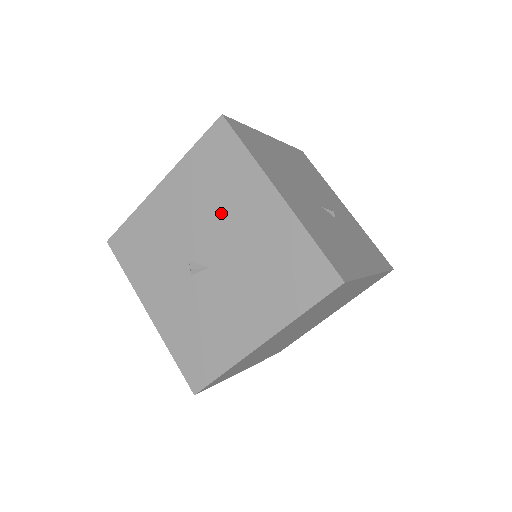
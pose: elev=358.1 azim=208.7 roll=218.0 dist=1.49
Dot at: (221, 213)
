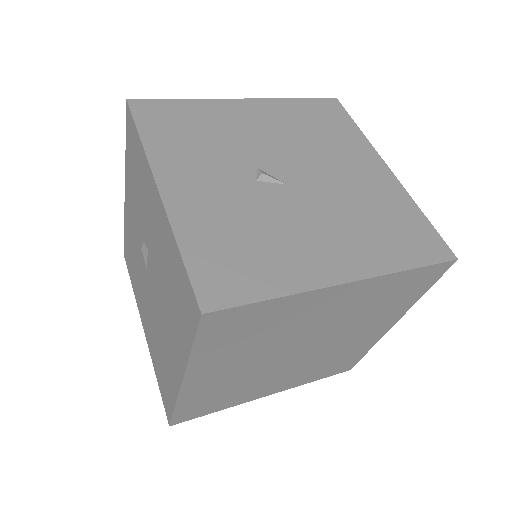
Dot at: (317, 152)
